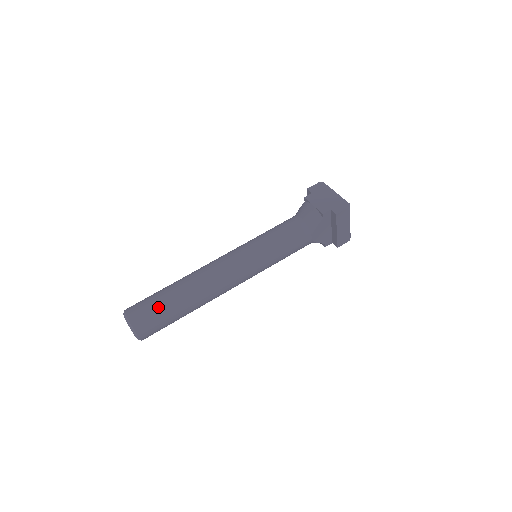
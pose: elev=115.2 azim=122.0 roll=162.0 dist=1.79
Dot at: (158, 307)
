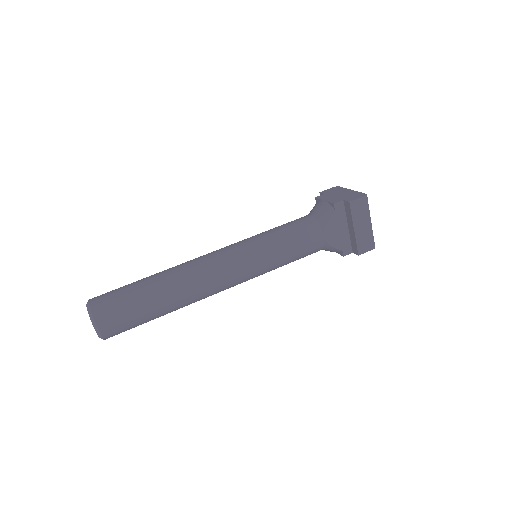
Dot at: (127, 293)
